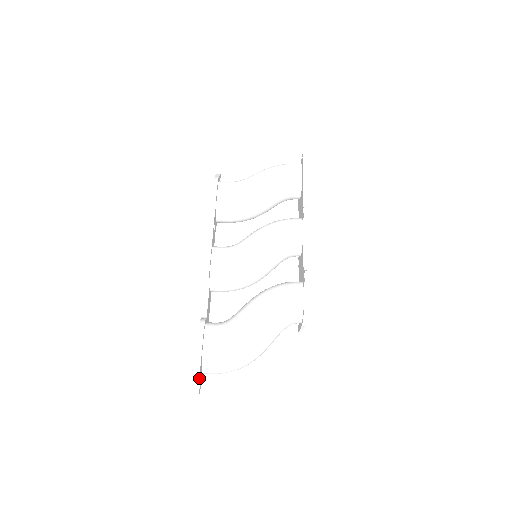
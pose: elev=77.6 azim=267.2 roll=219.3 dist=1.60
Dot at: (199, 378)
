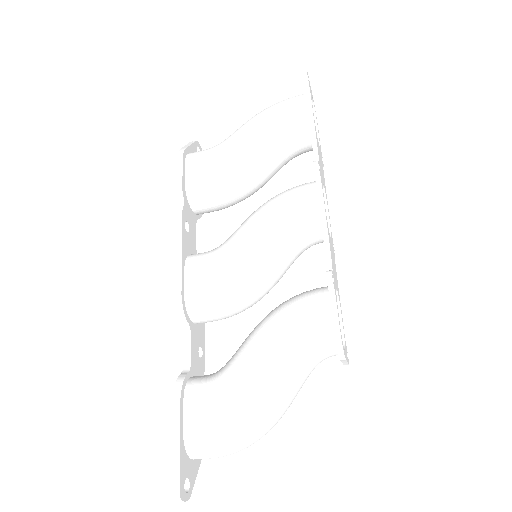
Dot at: (180, 479)
